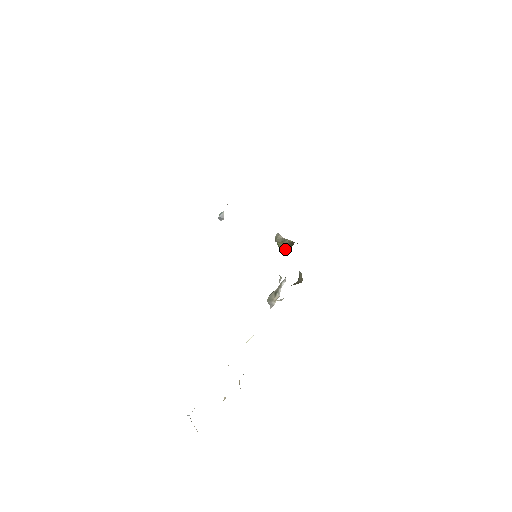
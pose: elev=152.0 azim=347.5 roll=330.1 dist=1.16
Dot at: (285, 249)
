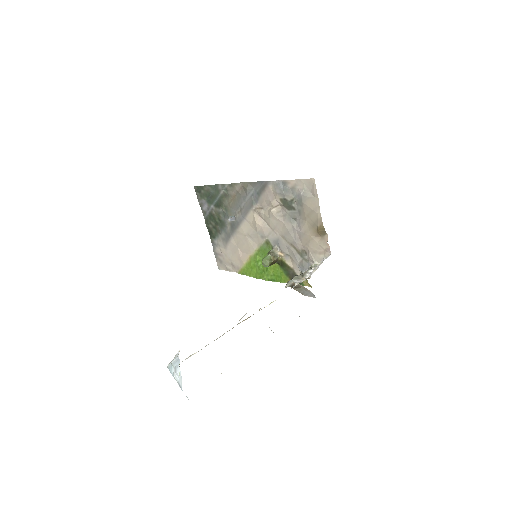
Dot at: (271, 263)
